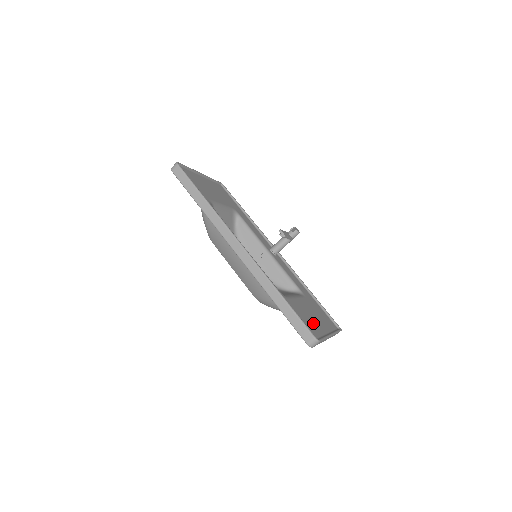
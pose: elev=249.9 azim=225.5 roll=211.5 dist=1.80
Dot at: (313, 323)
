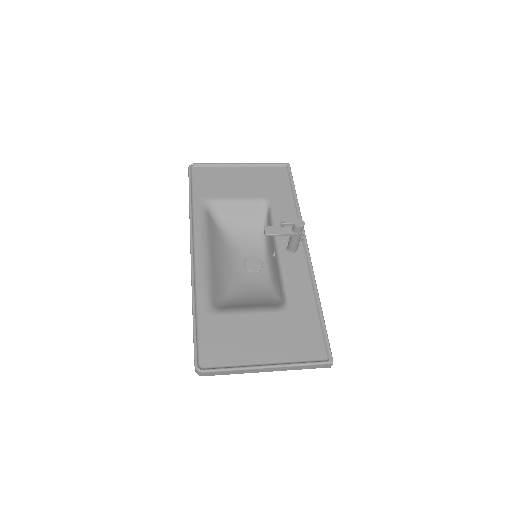
Dot at: (237, 348)
